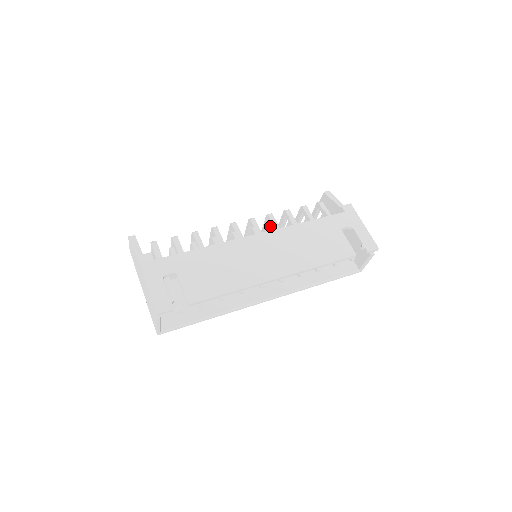
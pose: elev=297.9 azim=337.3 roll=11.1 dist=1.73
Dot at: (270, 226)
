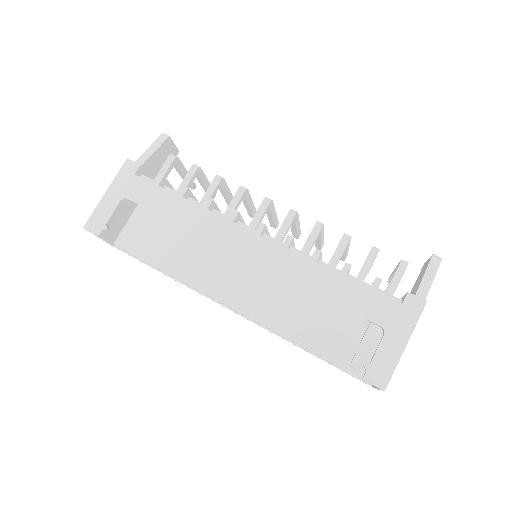
Dot at: (287, 237)
